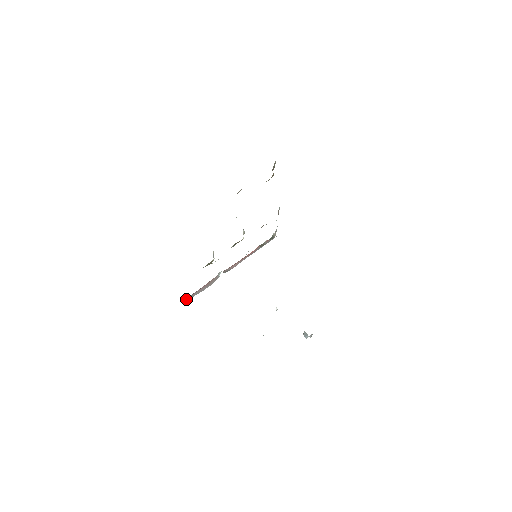
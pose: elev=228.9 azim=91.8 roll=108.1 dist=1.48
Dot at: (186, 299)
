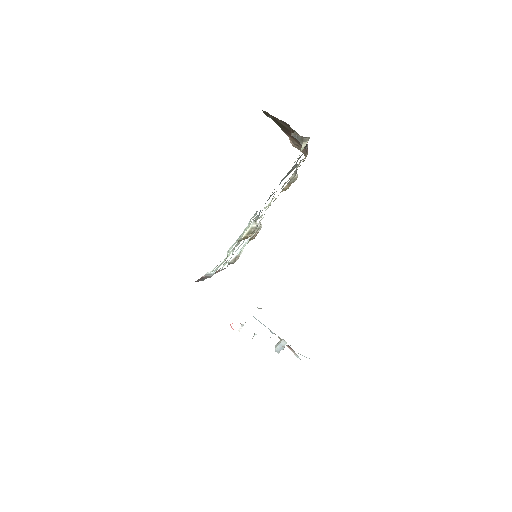
Dot at: (195, 281)
